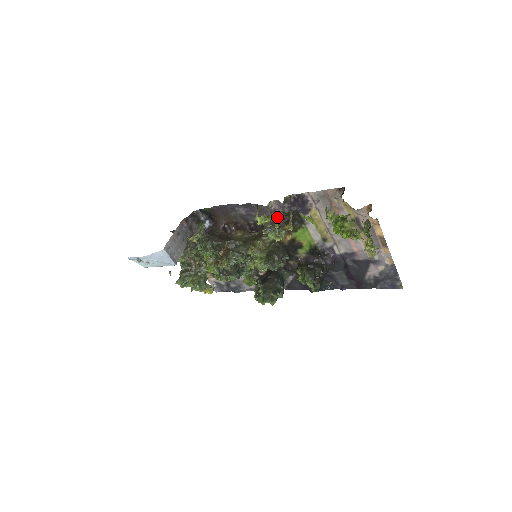
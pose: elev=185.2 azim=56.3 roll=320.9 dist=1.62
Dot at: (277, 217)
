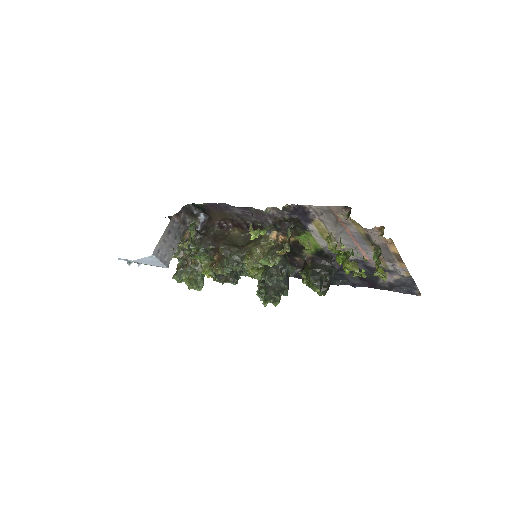
Dot at: (276, 221)
